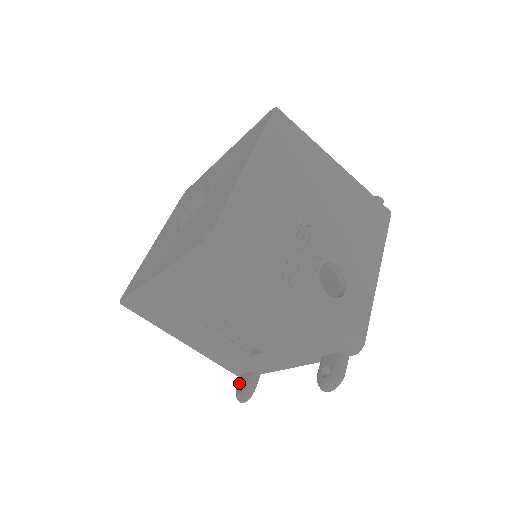
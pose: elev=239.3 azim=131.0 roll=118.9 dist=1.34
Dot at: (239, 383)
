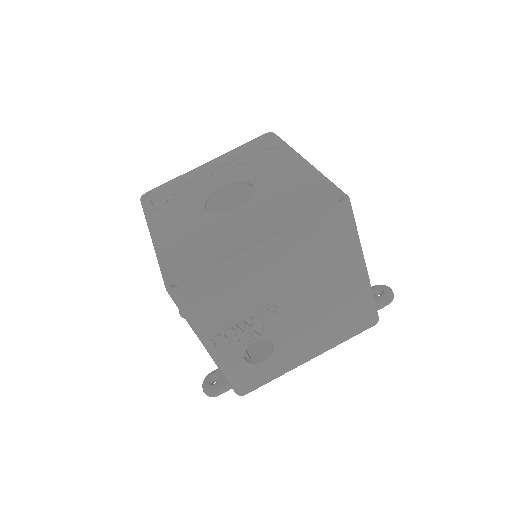
Dot at: occluded
